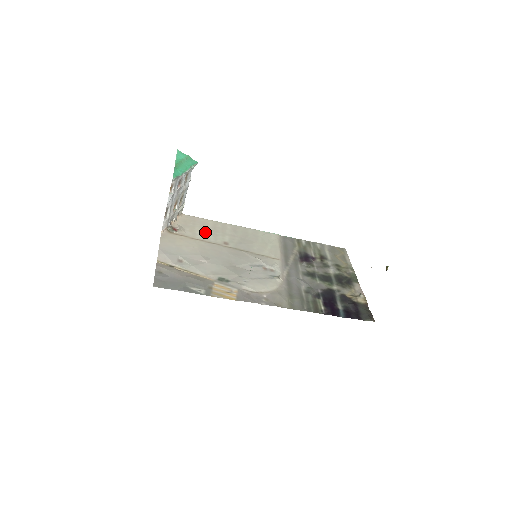
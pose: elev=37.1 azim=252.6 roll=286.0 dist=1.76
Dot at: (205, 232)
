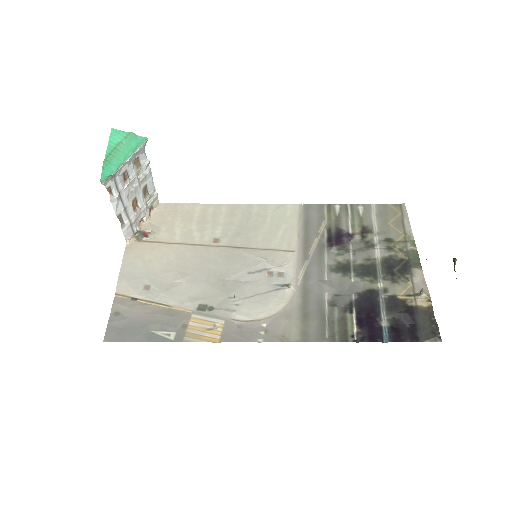
Dot at: (188, 228)
